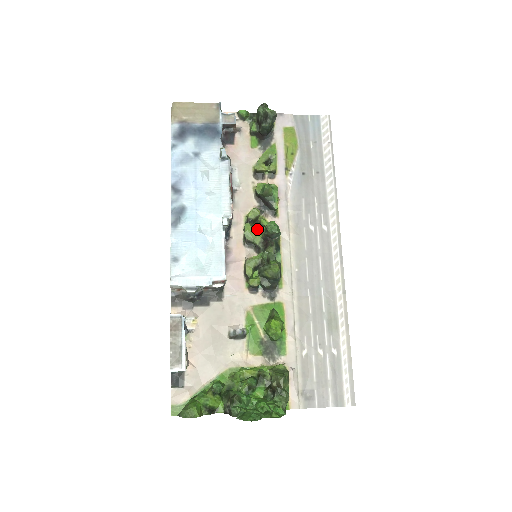
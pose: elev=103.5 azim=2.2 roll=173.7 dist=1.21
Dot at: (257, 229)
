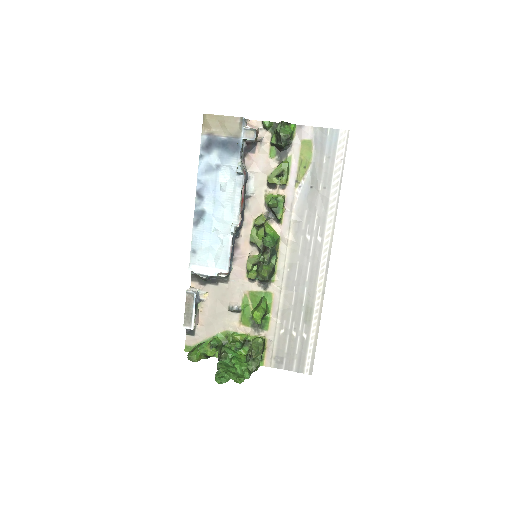
Dot at: (262, 232)
